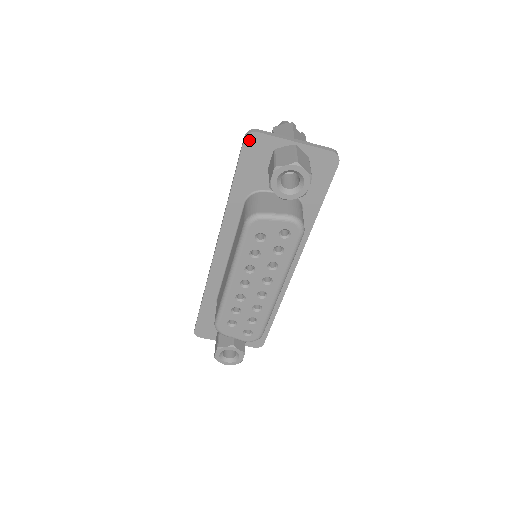
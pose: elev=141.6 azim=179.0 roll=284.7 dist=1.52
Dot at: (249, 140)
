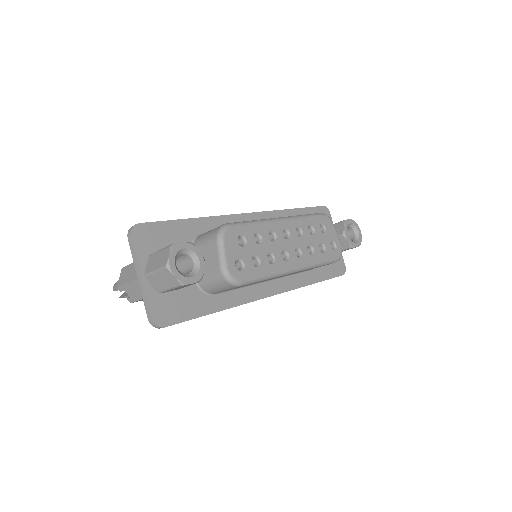
Dot at: (325, 209)
